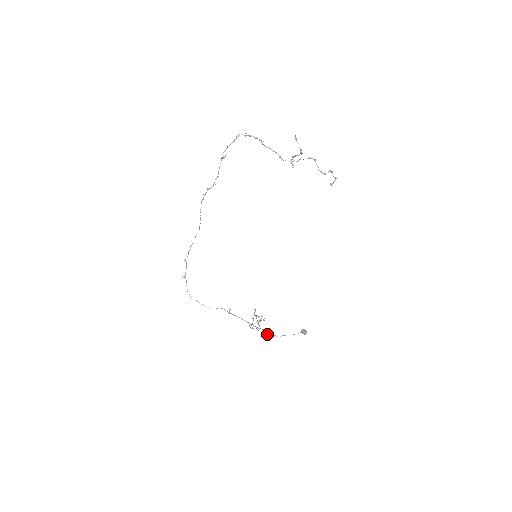
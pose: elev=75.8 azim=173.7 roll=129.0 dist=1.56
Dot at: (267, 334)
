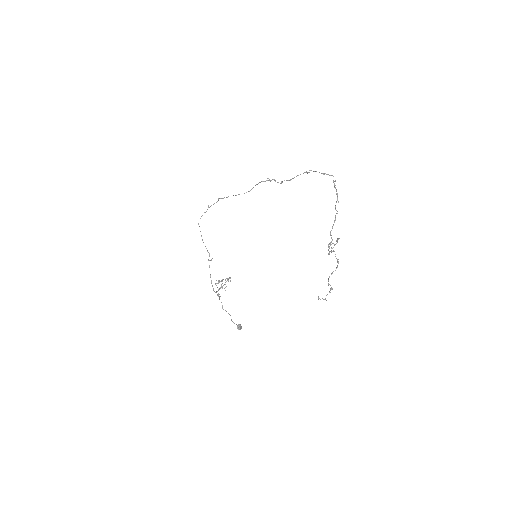
Dot at: (219, 299)
